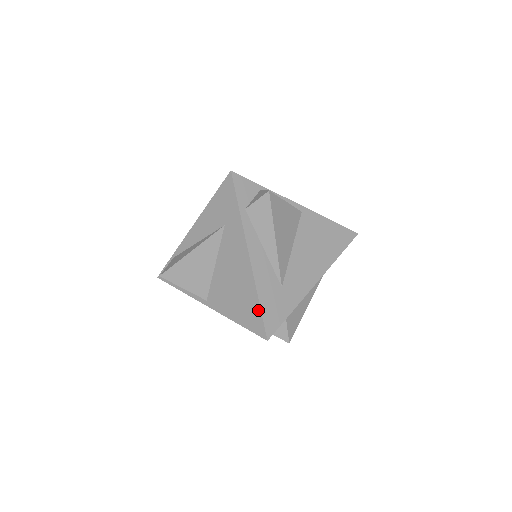
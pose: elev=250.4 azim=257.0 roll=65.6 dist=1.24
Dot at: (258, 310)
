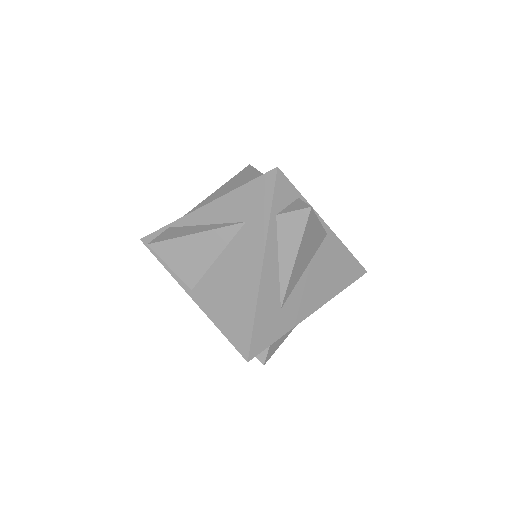
Dot at: (250, 327)
